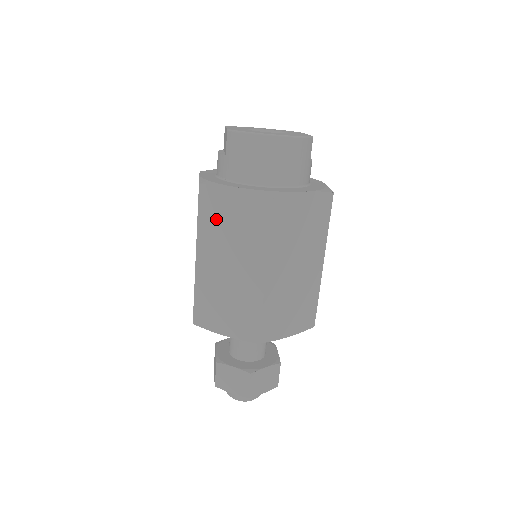
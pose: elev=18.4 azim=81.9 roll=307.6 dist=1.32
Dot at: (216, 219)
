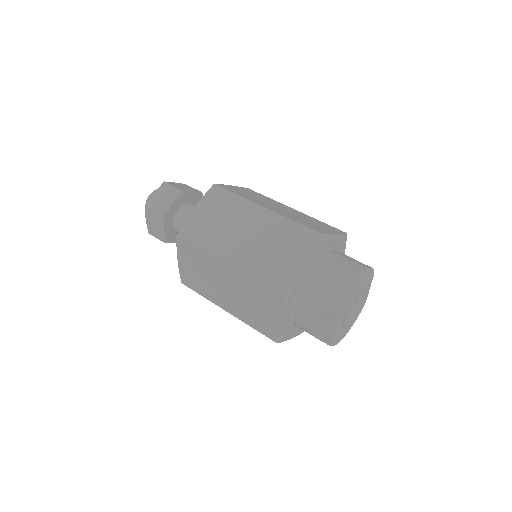
Dot at: occluded
